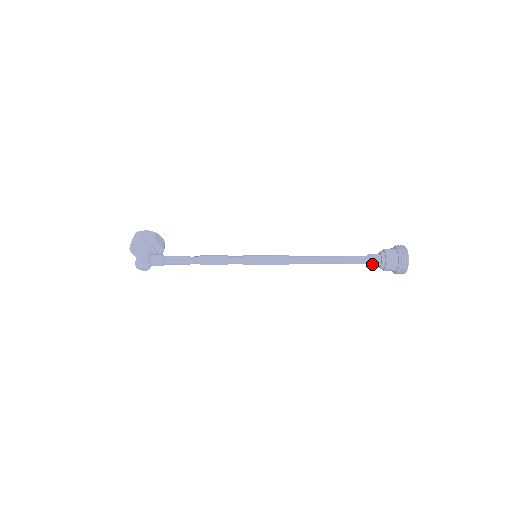
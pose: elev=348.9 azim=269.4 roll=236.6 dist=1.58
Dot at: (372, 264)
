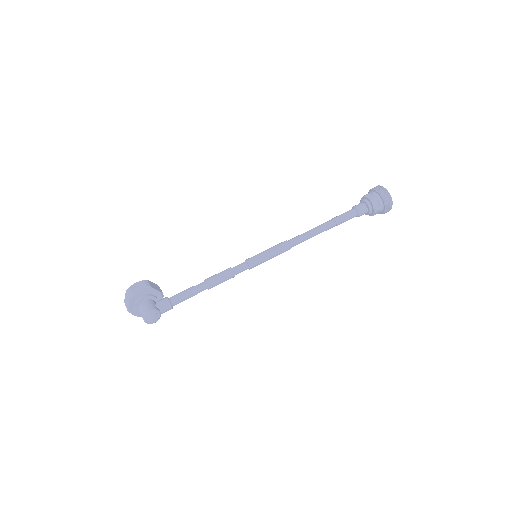
Dot at: (361, 214)
